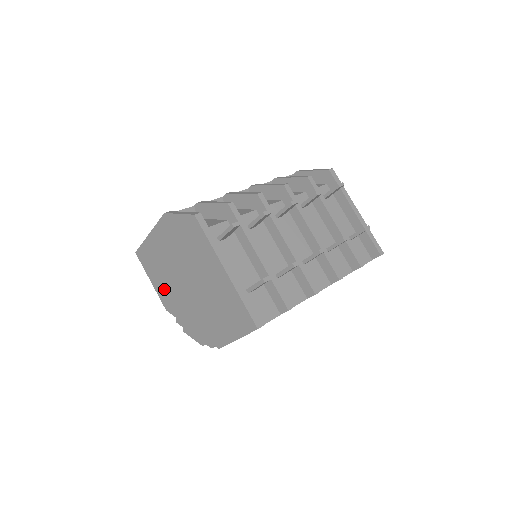
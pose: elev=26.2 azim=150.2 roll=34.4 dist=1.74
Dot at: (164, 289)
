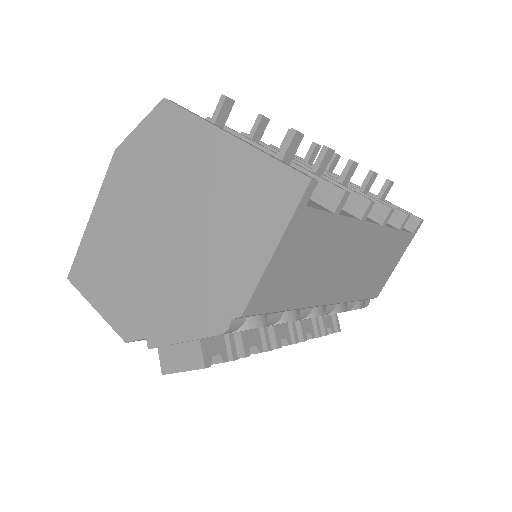
Dot at: (120, 297)
